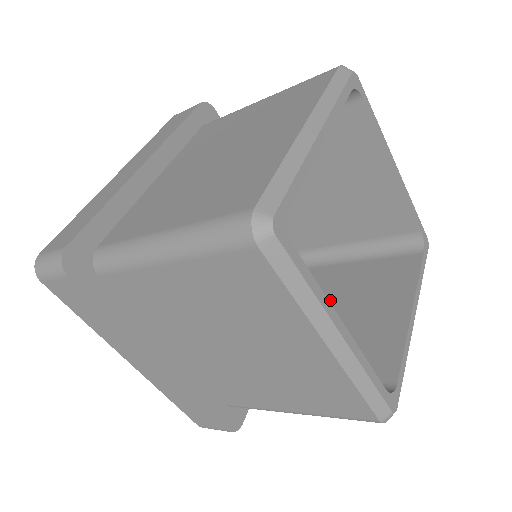
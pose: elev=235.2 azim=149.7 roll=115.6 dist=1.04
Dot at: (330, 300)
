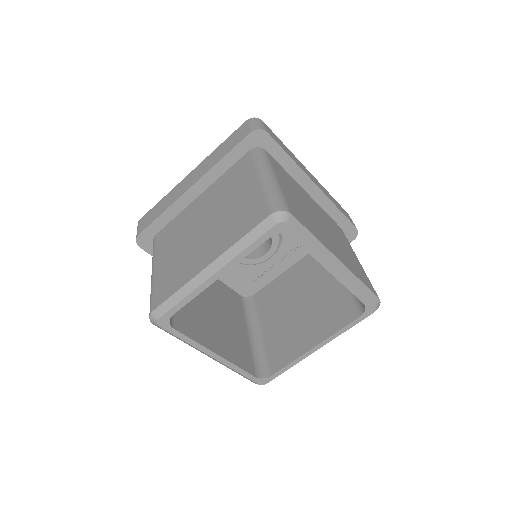
Dot at: (309, 294)
